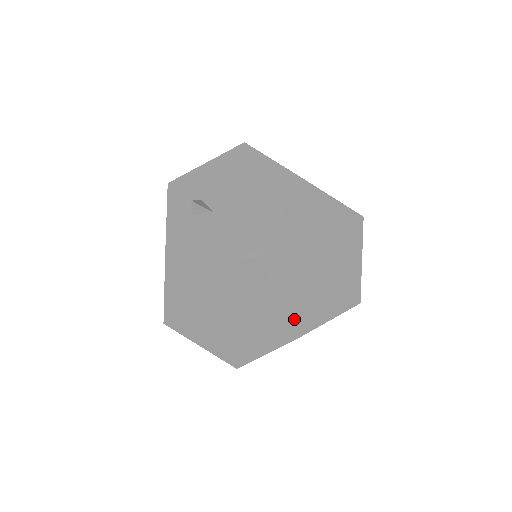
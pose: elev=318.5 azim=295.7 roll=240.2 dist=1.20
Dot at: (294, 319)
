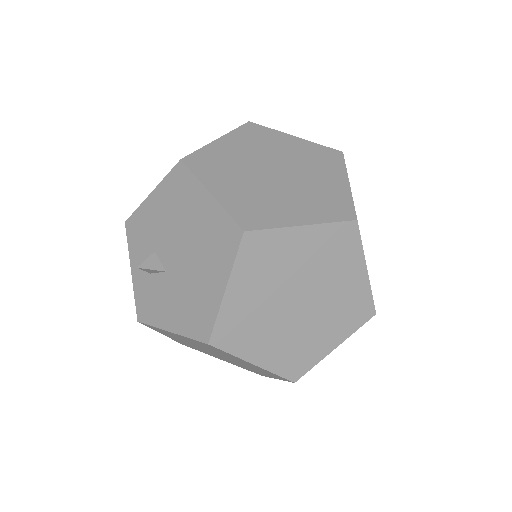
Dot at: (281, 371)
